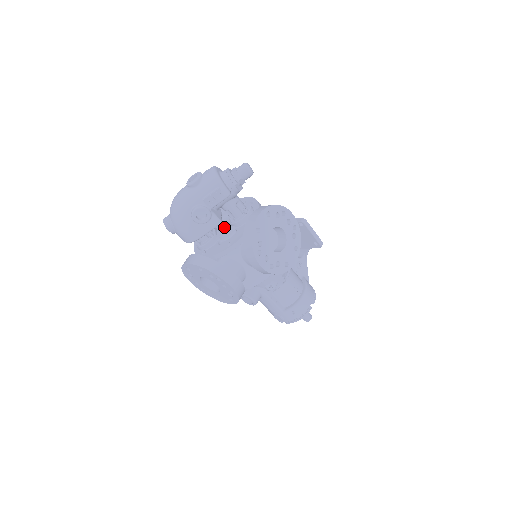
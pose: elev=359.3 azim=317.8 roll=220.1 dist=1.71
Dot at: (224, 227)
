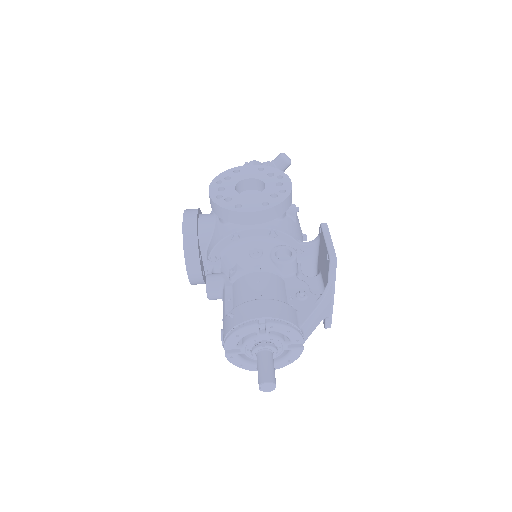
Dot at: occluded
